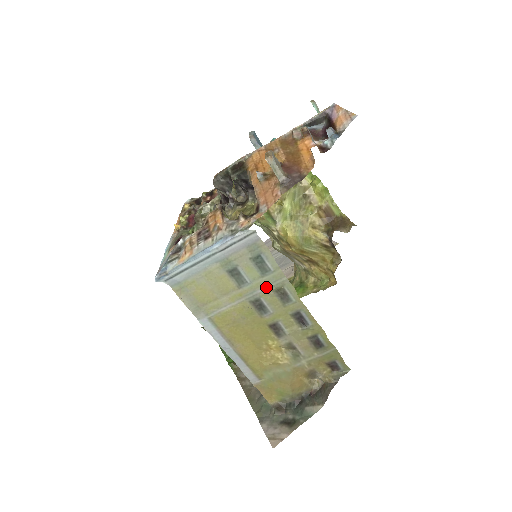
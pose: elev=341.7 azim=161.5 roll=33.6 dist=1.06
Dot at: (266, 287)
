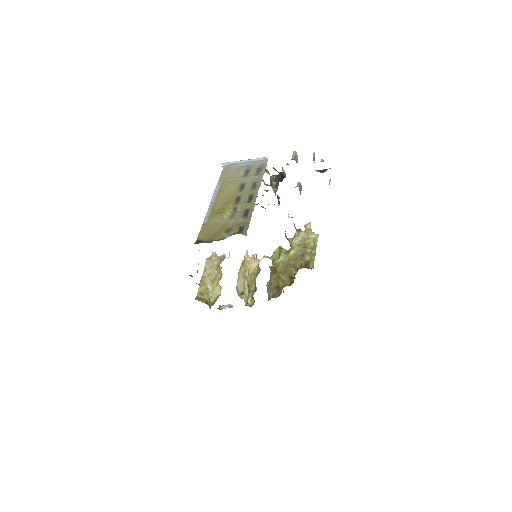
Dot at: (252, 180)
